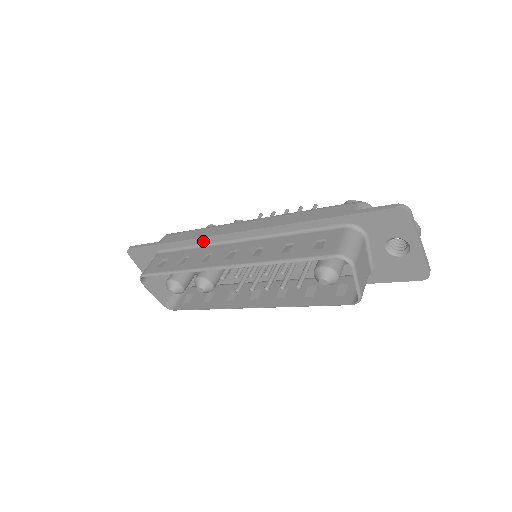
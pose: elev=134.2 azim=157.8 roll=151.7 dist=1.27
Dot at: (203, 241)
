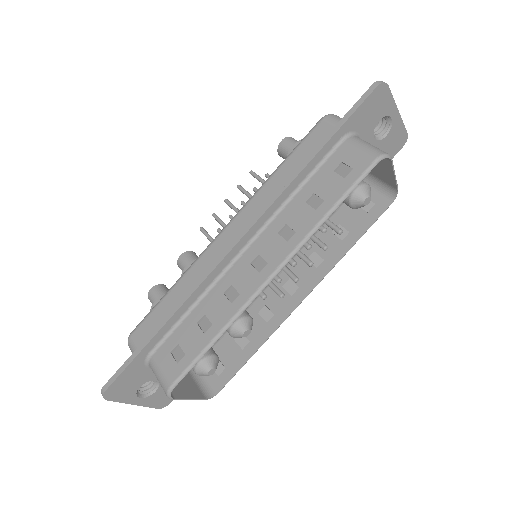
Dot at: (203, 288)
